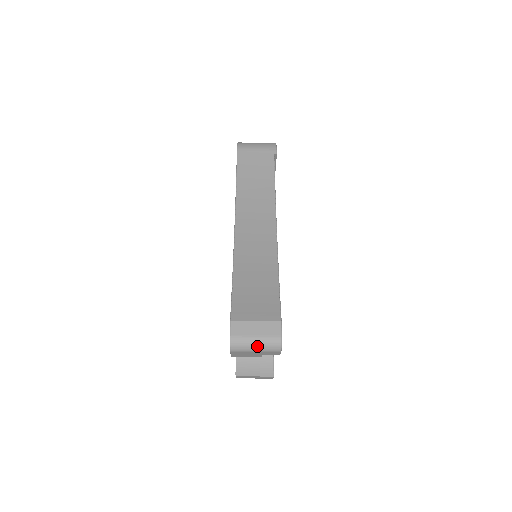
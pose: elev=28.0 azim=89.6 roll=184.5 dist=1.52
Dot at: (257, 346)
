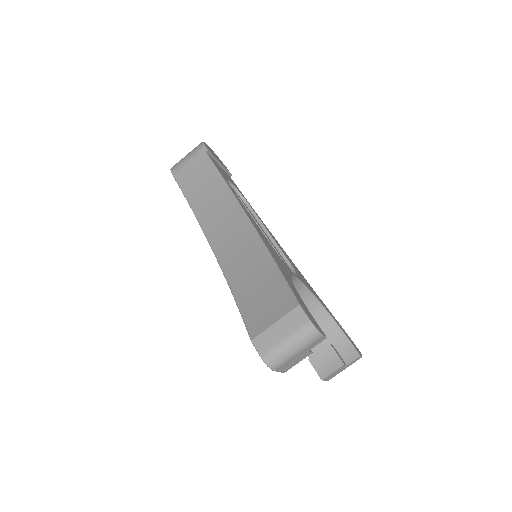
Dot at: (293, 347)
